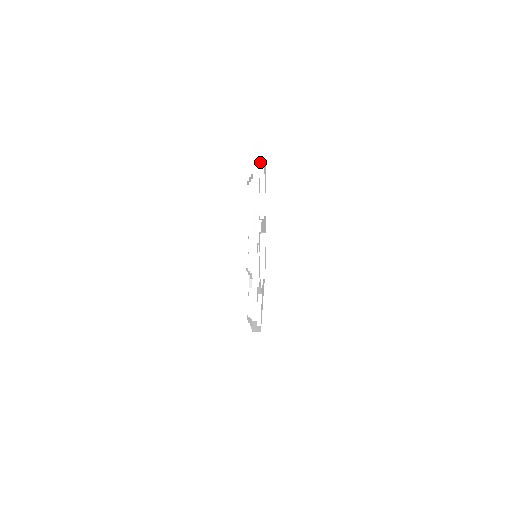
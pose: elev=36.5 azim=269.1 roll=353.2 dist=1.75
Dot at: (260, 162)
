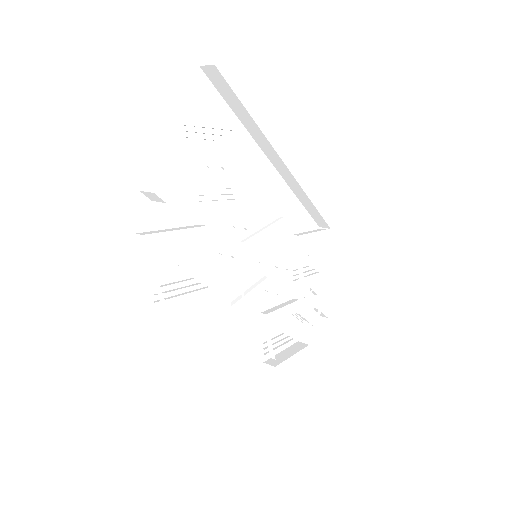
Dot at: (235, 101)
